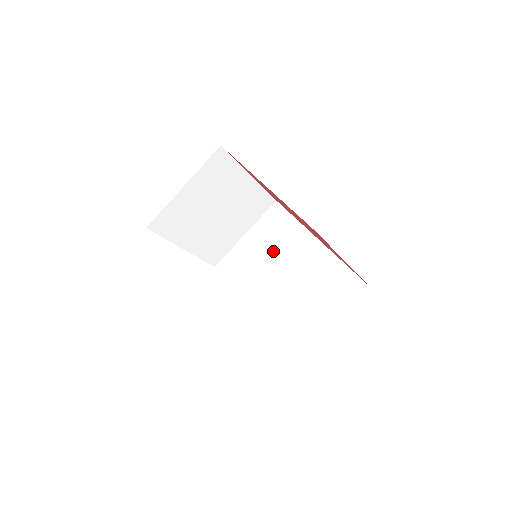
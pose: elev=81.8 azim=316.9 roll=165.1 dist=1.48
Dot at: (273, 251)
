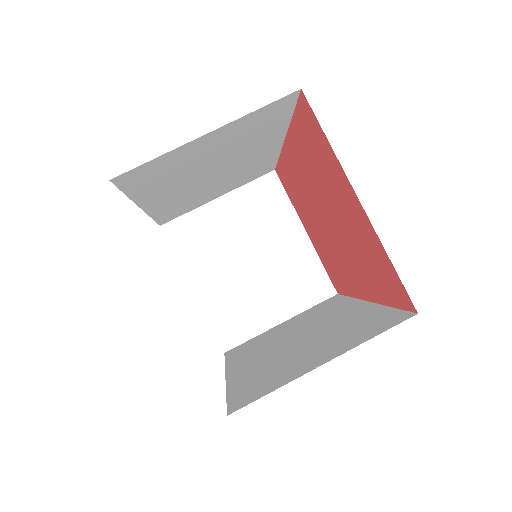
Dot at: (302, 324)
